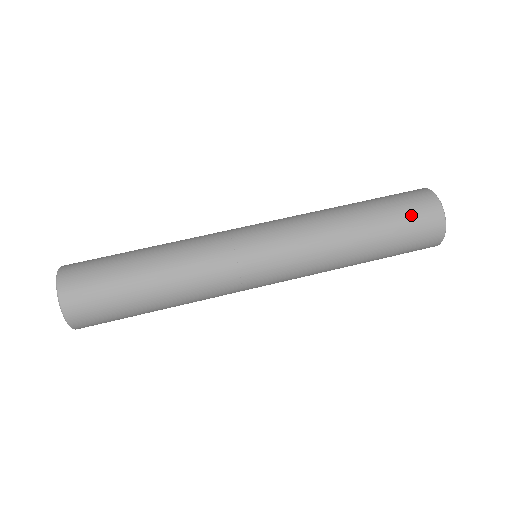
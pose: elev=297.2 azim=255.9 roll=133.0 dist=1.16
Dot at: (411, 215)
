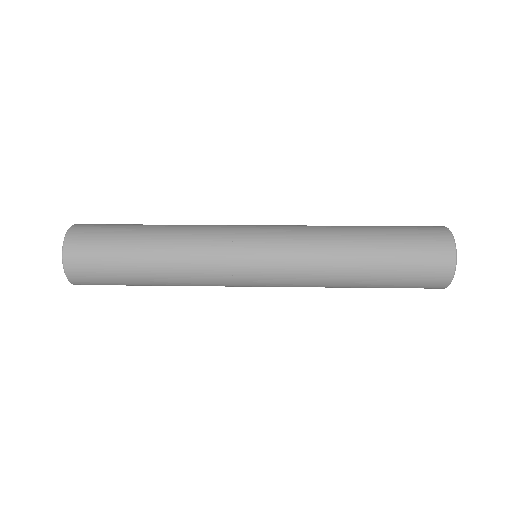
Dot at: (412, 227)
